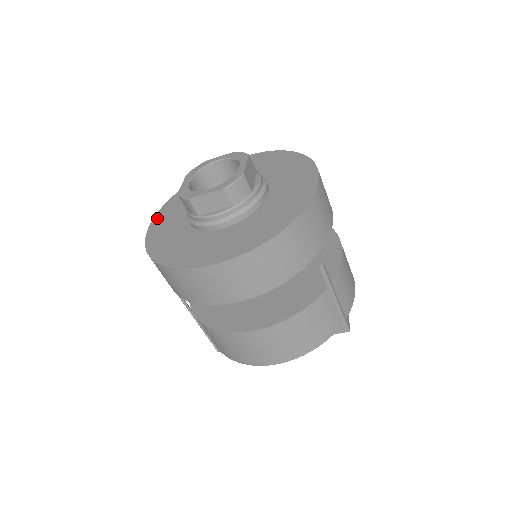
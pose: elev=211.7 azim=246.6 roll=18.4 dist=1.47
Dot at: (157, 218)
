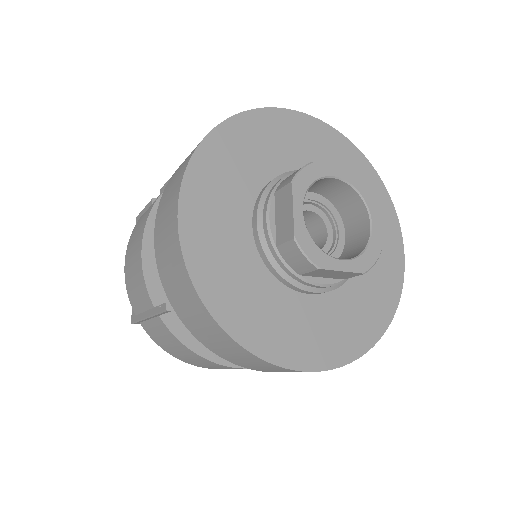
Dot at: (188, 201)
